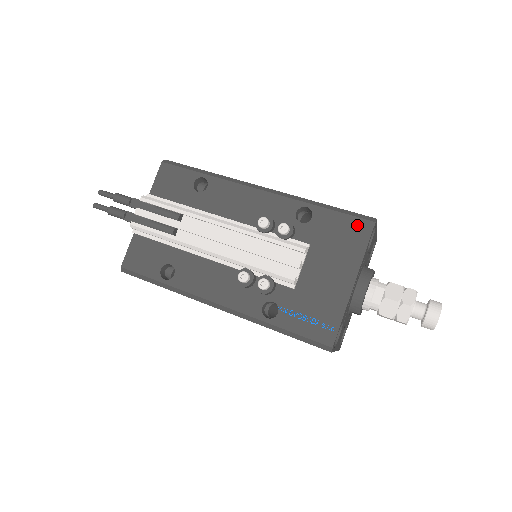
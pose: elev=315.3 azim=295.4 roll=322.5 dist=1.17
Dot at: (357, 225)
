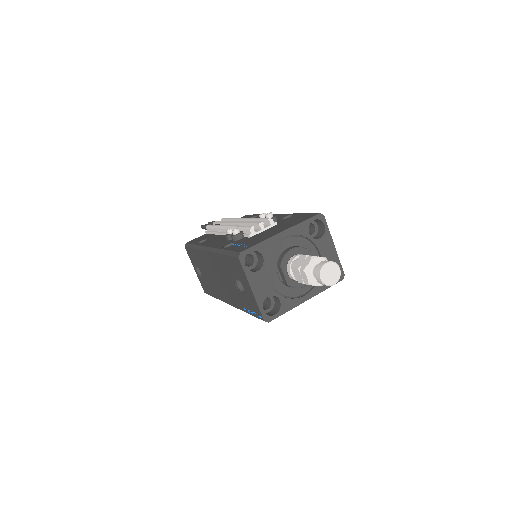
Dot at: (309, 215)
